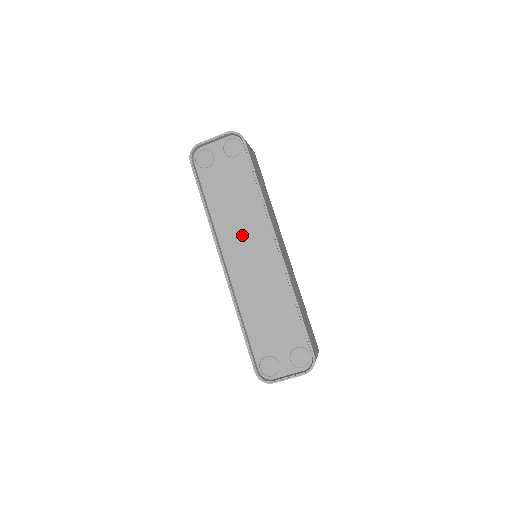
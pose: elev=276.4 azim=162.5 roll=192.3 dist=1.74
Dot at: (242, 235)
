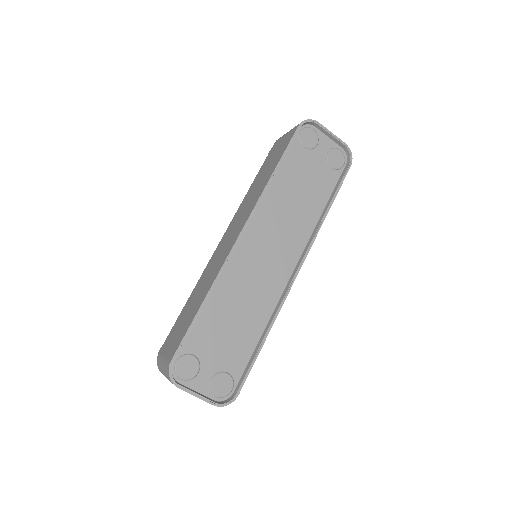
Dot at: (277, 230)
